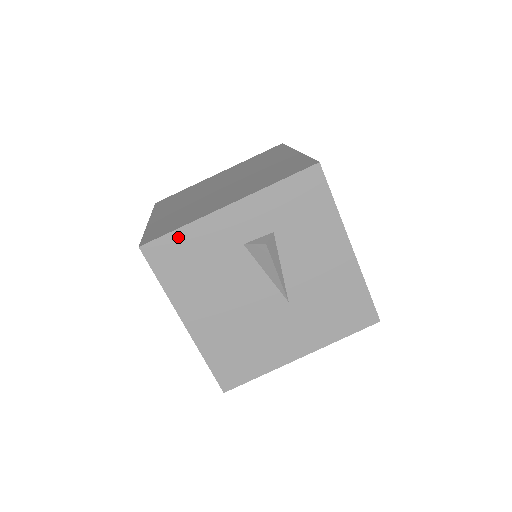
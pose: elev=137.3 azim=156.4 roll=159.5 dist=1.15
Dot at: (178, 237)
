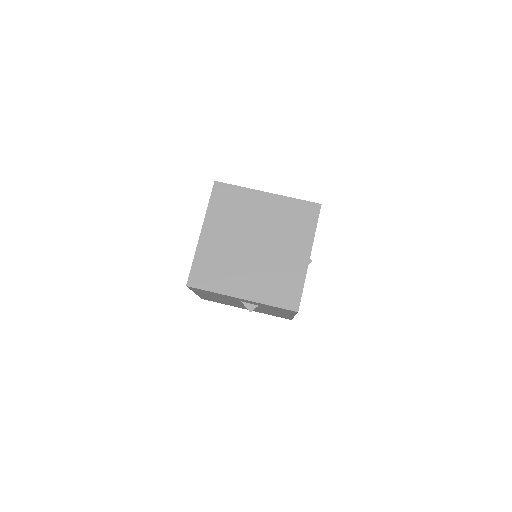
Dot at: (209, 292)
